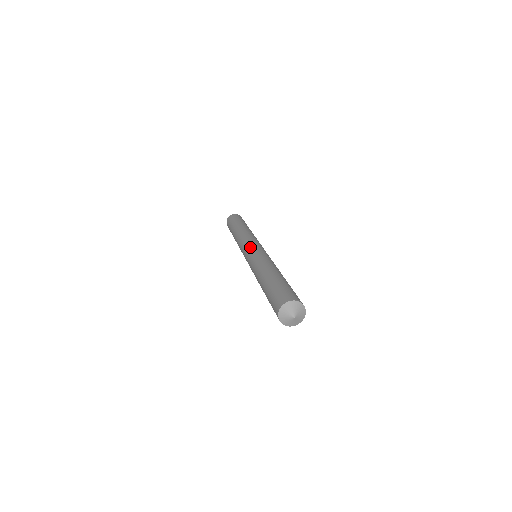
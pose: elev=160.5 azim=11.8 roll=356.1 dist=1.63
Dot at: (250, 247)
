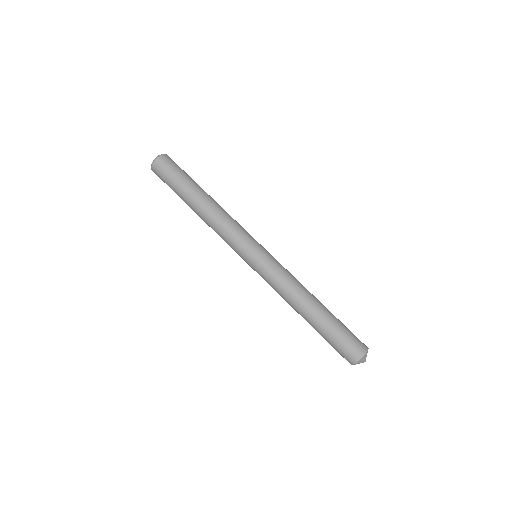
Dot at: occluded
